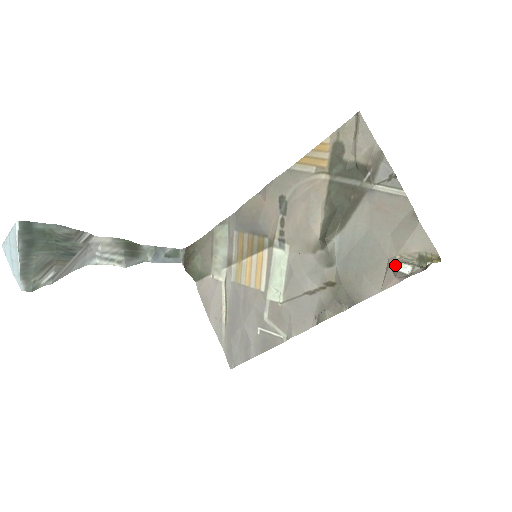
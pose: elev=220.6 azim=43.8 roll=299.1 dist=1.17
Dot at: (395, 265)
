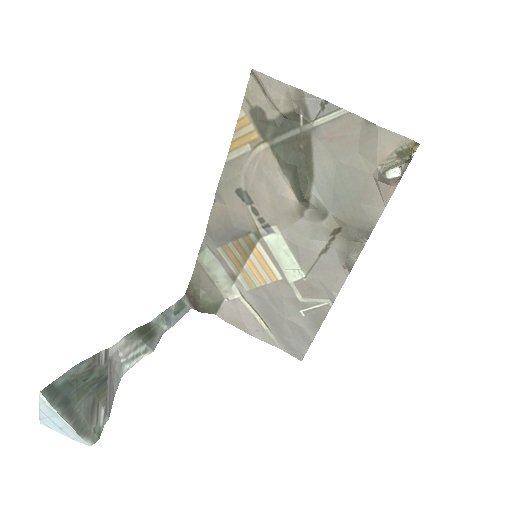
Dot at: (383, 176)
